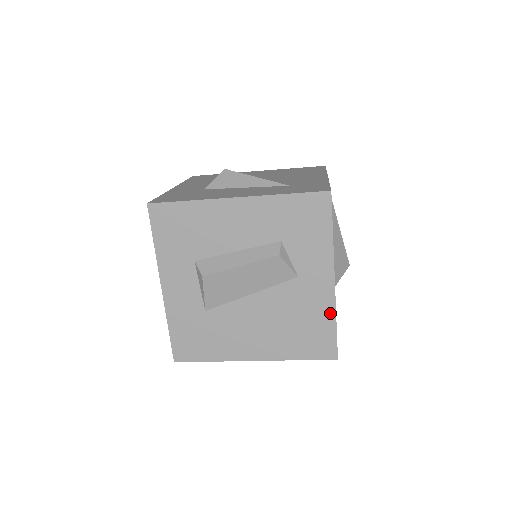
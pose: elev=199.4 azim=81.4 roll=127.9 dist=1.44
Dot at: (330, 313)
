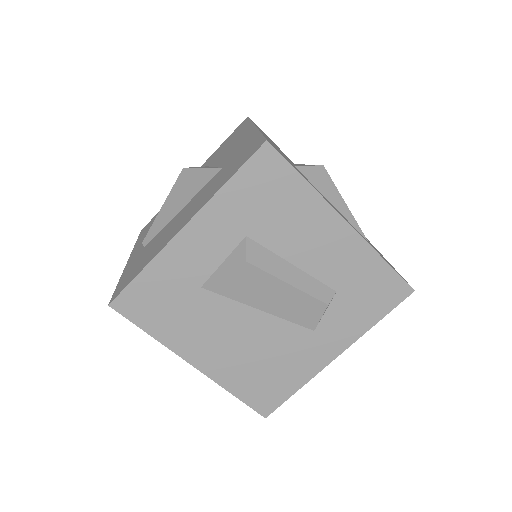
Dot at: (303, 379)
